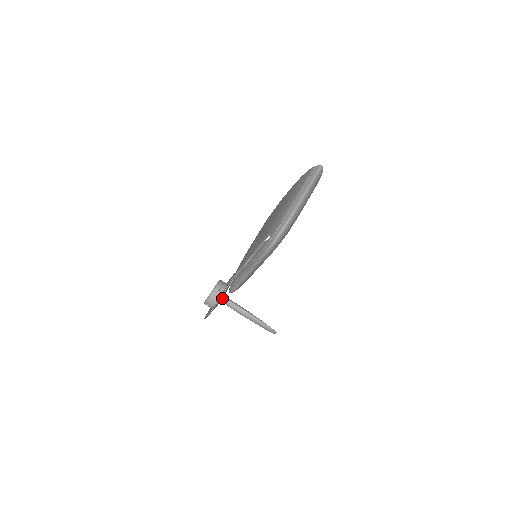
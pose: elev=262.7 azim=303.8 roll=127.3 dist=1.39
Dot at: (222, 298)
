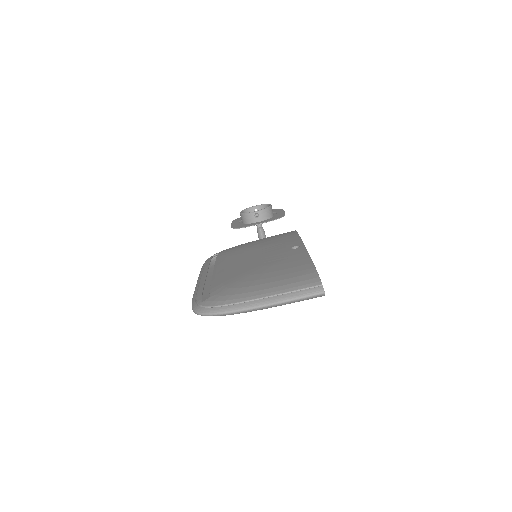
Dot at: occluded
